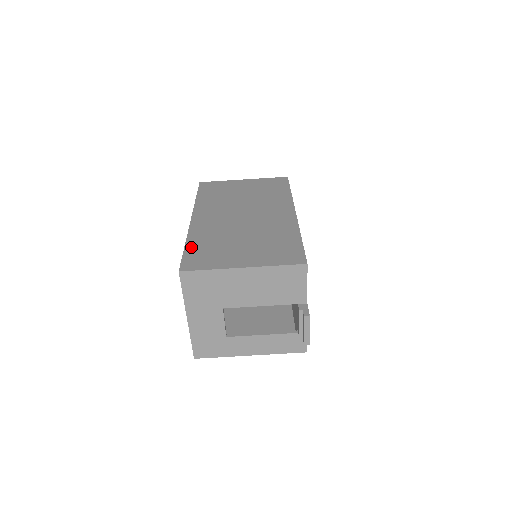
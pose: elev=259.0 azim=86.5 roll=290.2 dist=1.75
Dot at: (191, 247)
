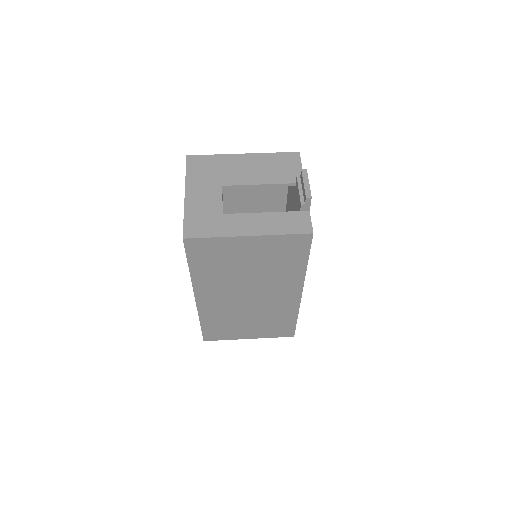
Dot at: occluded
